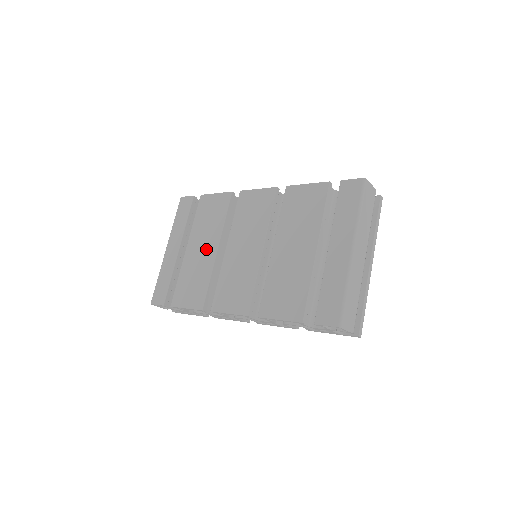
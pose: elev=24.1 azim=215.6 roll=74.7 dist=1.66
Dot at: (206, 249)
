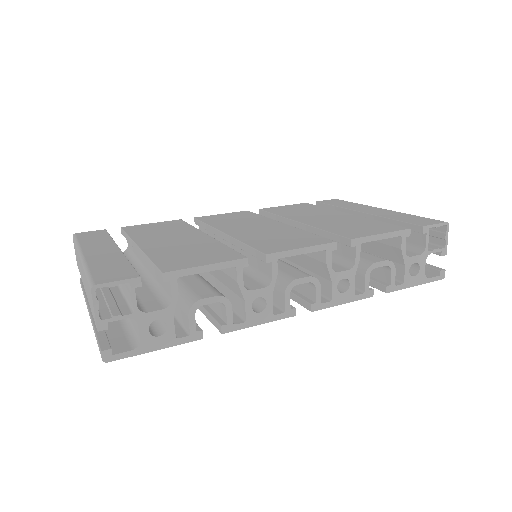
Dot at: (185, 238)
